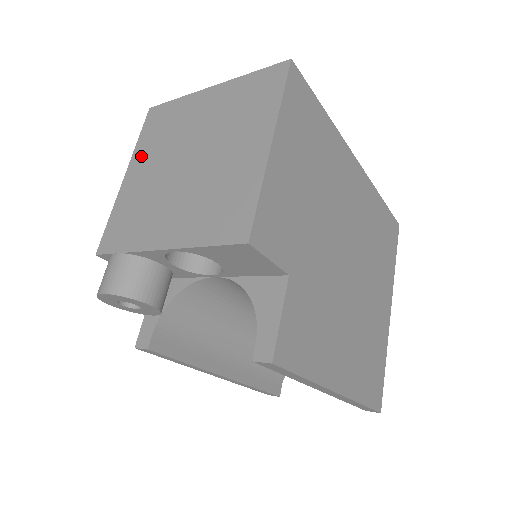
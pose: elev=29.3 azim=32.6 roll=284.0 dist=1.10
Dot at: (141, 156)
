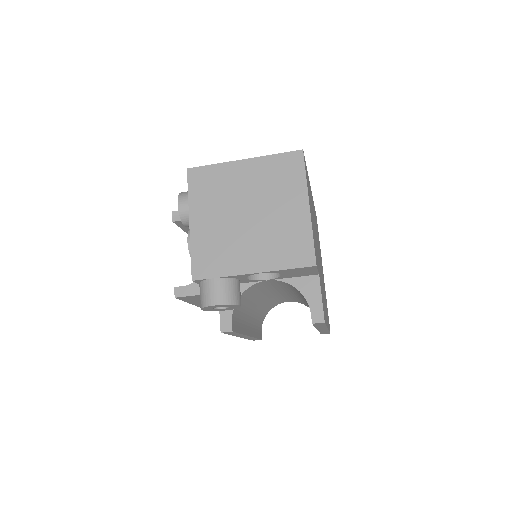
Dot at: (199, 208)
